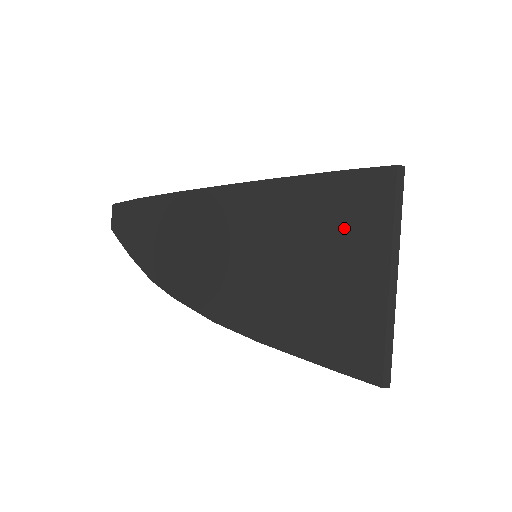
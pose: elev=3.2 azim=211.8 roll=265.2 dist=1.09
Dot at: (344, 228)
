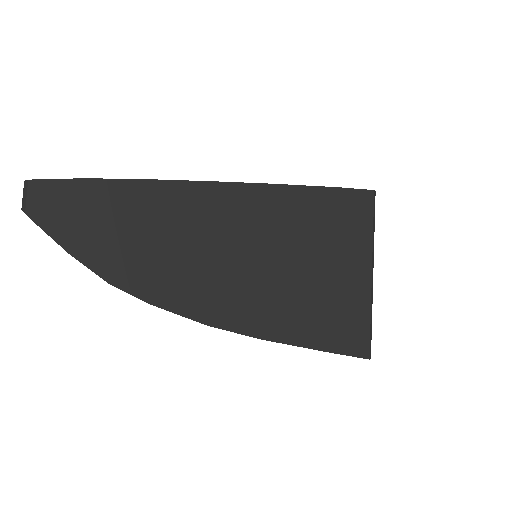
Dot at: (338, 235)
